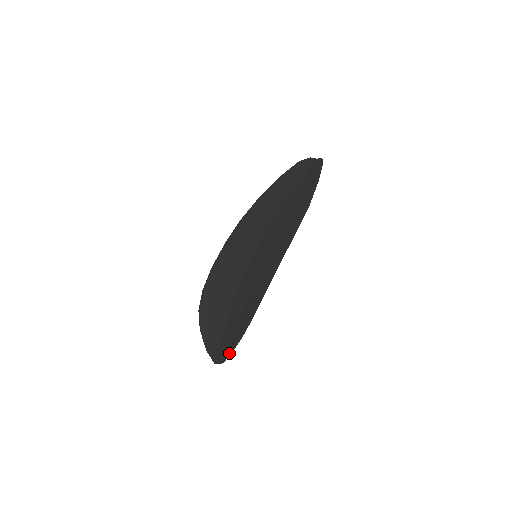
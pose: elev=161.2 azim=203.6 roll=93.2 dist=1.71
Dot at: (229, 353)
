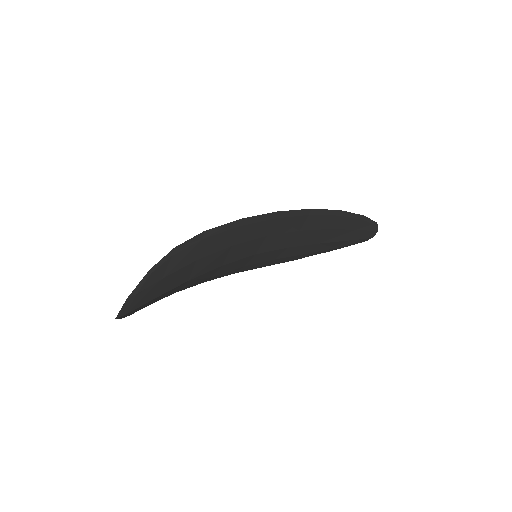
Dot at: (145, 277)
